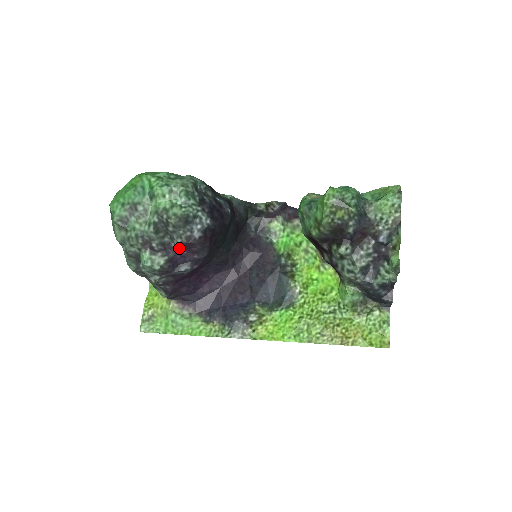
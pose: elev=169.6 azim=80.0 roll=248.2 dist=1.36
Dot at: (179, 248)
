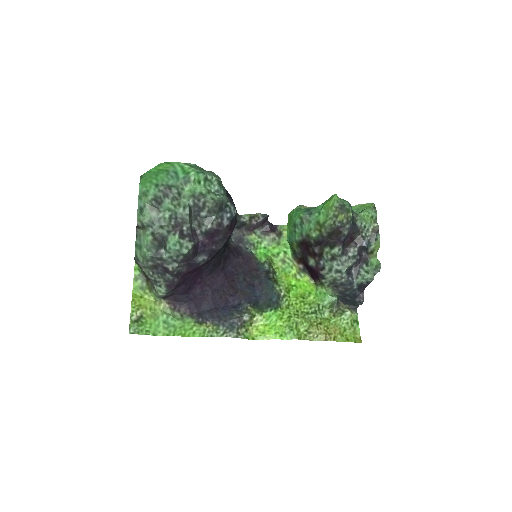
Dot at: (205, 235)
